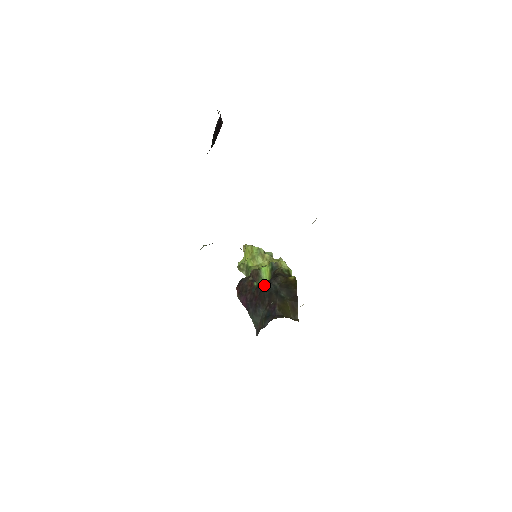
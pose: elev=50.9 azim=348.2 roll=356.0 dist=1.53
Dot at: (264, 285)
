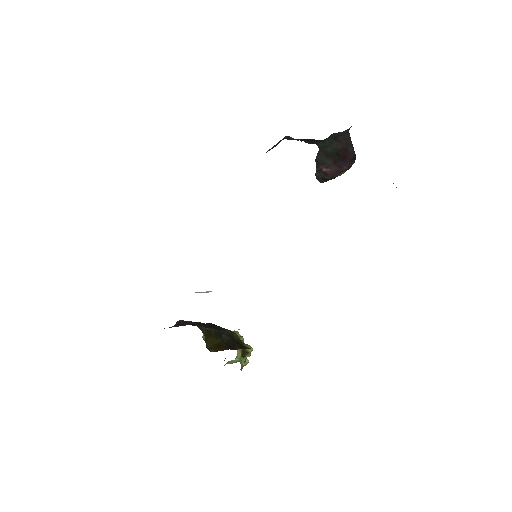
Dot at: occluded
